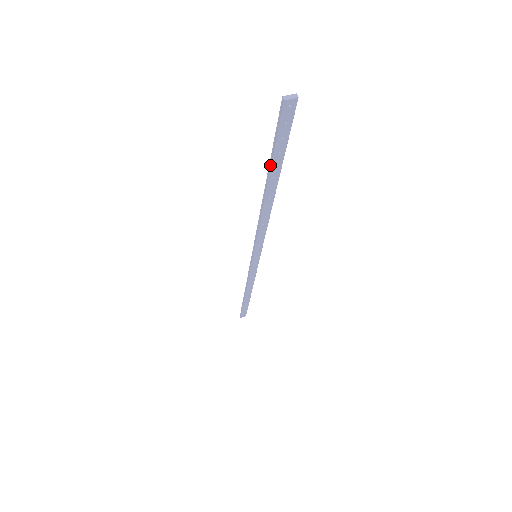
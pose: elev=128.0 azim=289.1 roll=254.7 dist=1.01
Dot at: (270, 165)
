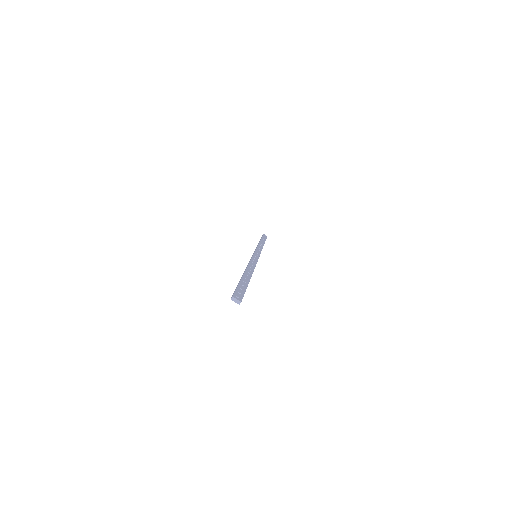
Dot at: (239, 281)
